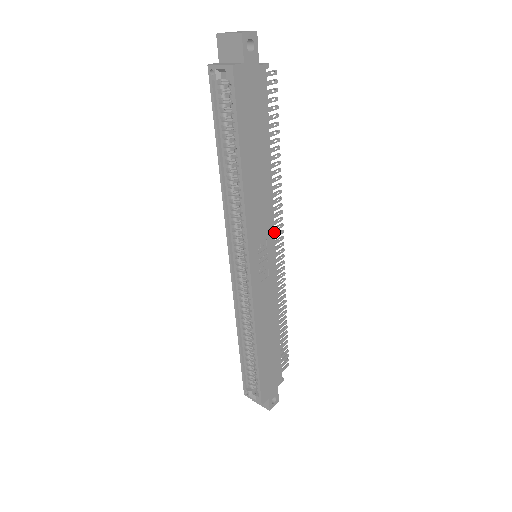
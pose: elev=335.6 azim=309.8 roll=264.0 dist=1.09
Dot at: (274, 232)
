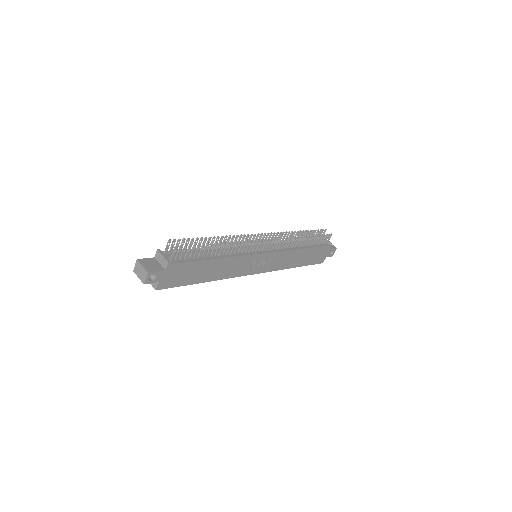
Dot at: (254, 254)
